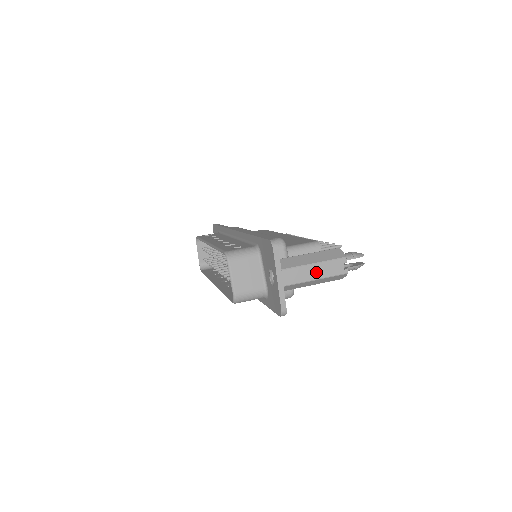
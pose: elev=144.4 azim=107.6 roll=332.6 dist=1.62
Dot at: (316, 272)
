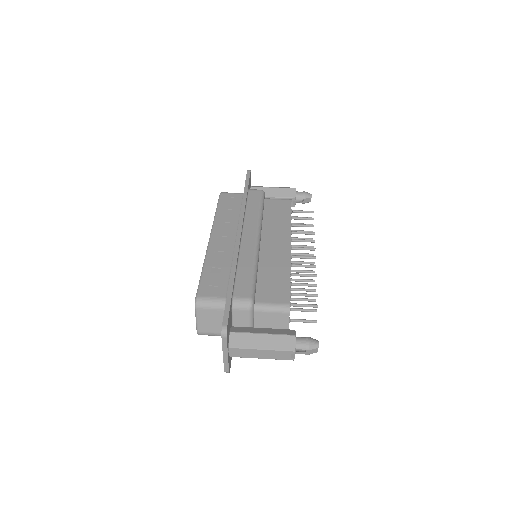
Dot at: (262, 354)
